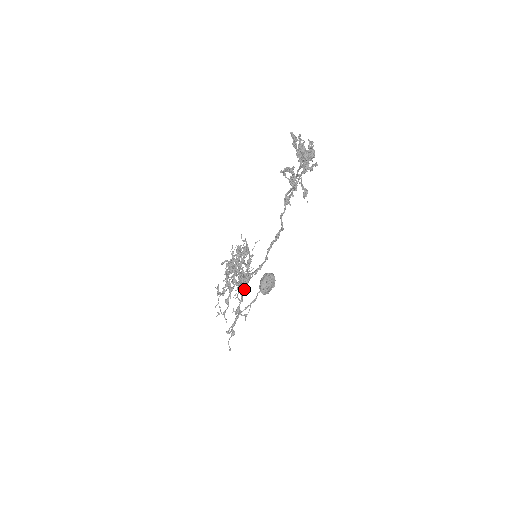
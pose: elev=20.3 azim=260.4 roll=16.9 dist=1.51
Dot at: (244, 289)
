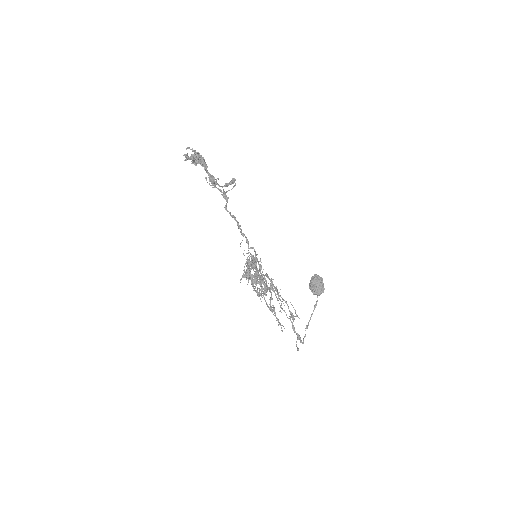
Dot at: (264, 287)
